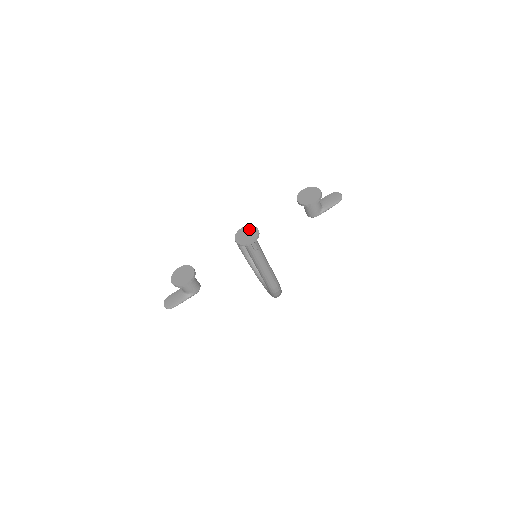
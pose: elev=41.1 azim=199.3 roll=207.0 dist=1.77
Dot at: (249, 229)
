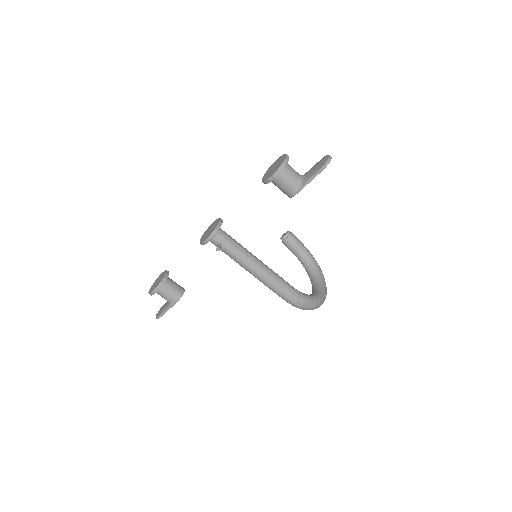
Dot at: (215, 223)
